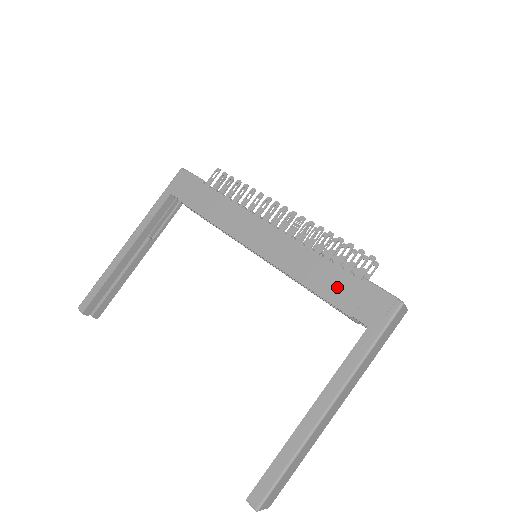
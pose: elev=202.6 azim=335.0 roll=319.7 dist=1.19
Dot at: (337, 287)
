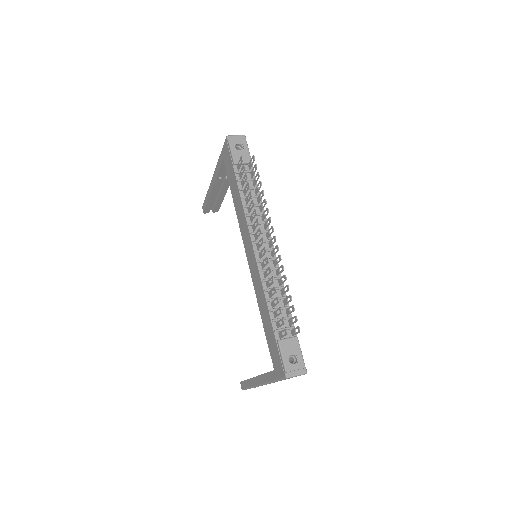
Dot at: (269, 332)
